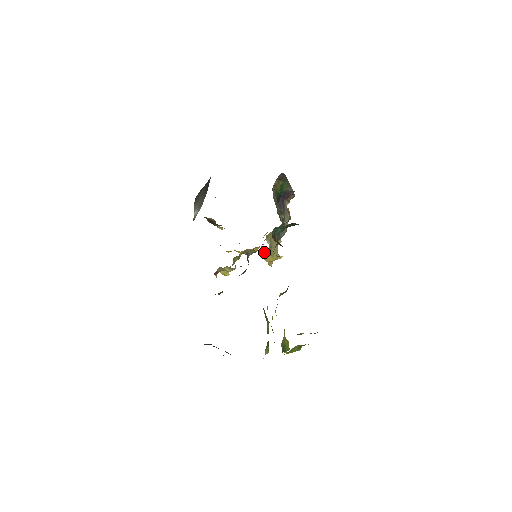
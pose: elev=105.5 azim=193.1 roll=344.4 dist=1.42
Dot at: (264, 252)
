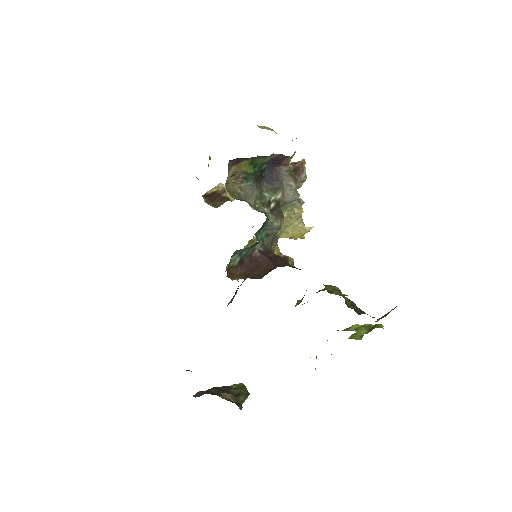
Dot at: occluded
